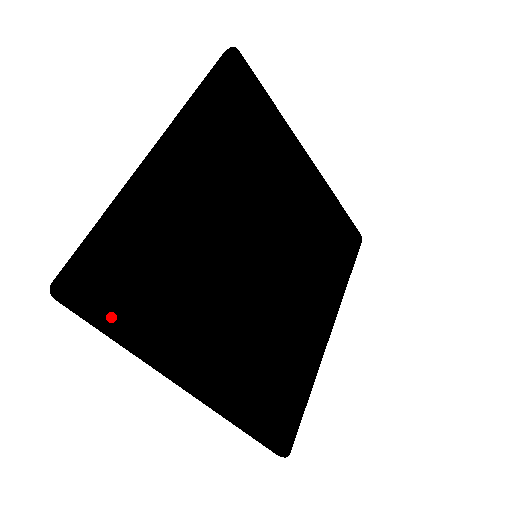
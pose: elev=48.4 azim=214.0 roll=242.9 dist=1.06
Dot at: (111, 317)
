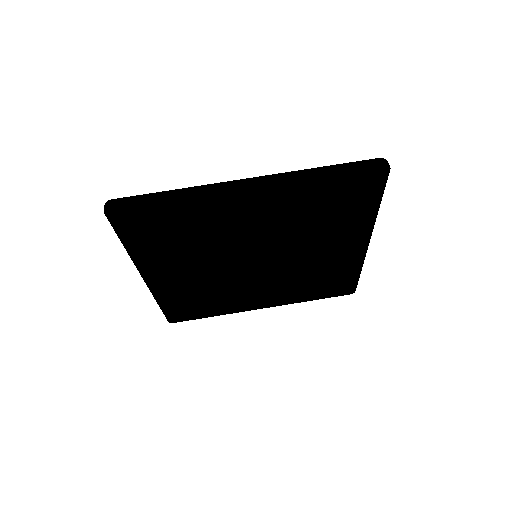
Dot at: (129, 230)
